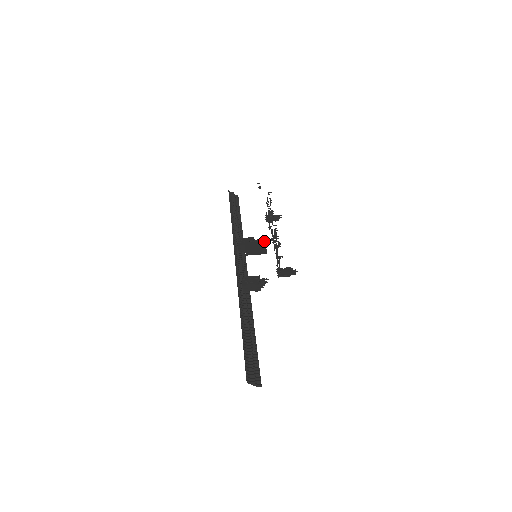
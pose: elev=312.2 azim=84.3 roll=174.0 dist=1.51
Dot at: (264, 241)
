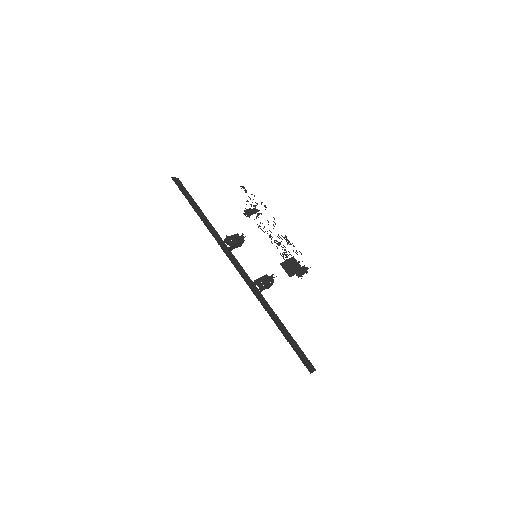
Dot at: (293, 257)
